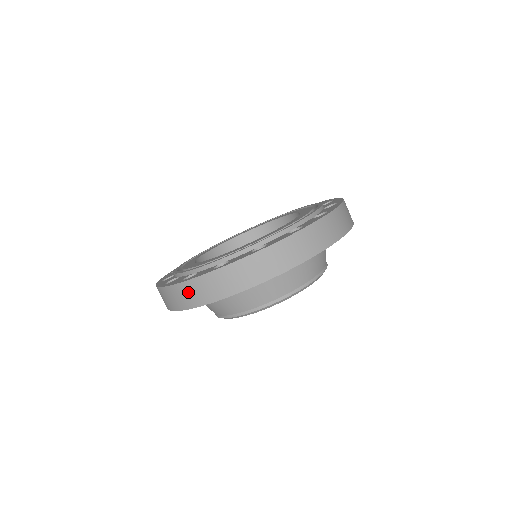
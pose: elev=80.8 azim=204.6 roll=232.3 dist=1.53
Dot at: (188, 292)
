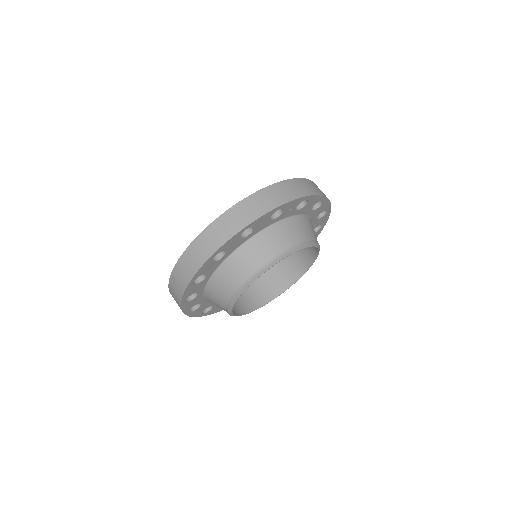
Dot at: (183, 268)
